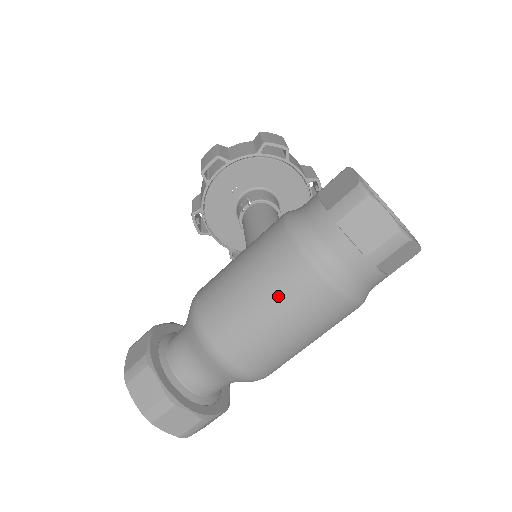
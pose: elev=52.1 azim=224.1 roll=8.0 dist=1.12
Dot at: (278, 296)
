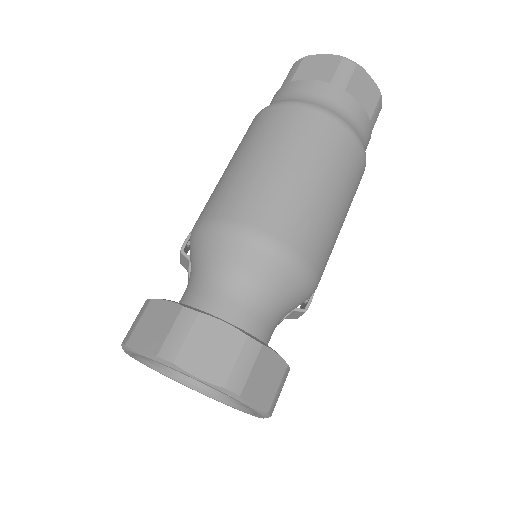
Dot at: (268, 140)
